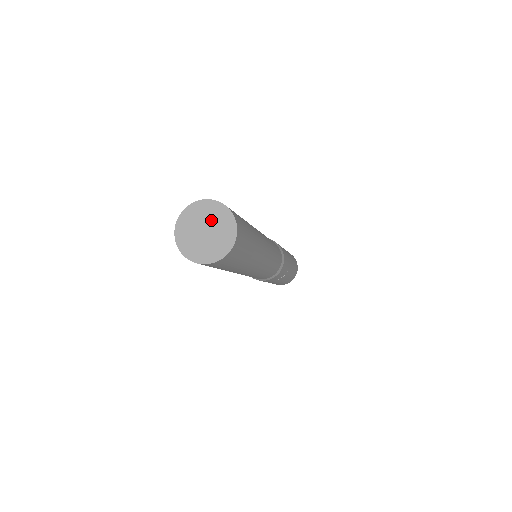
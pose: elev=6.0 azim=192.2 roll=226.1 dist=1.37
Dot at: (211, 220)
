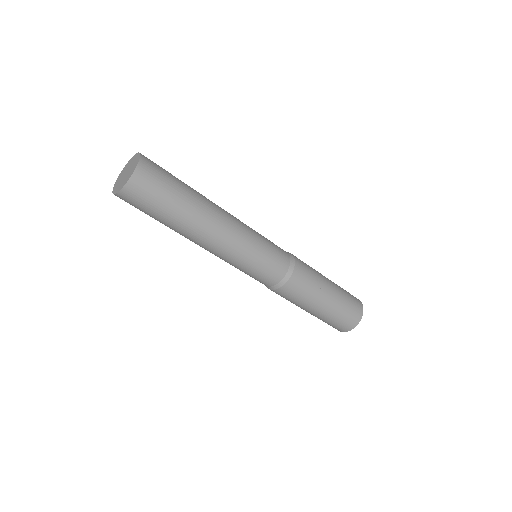
Dot at: (128, 167)
